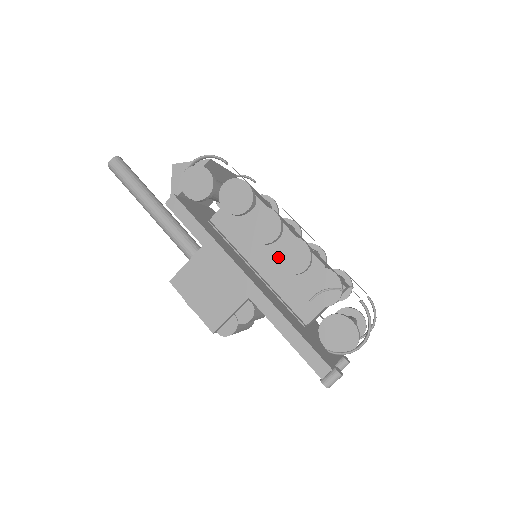
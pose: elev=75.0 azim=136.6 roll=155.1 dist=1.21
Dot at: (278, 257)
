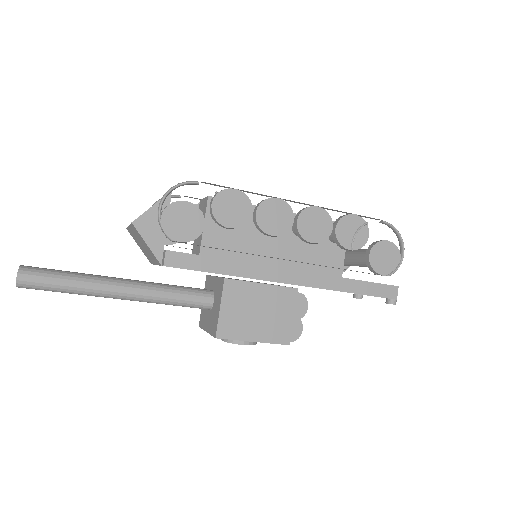
Dot at: (306, 235)
